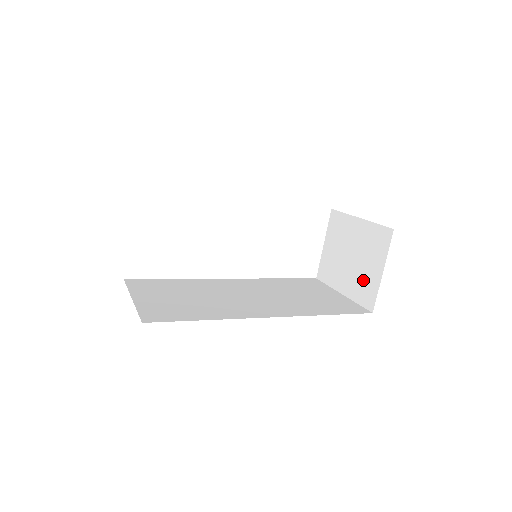
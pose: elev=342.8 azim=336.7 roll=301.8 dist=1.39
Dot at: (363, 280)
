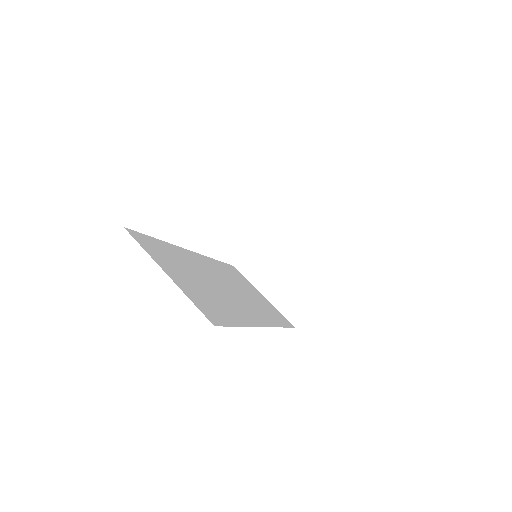
Dot at: (295, 296)
